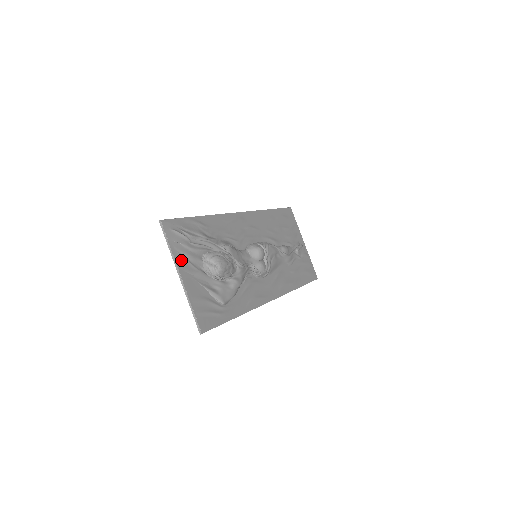
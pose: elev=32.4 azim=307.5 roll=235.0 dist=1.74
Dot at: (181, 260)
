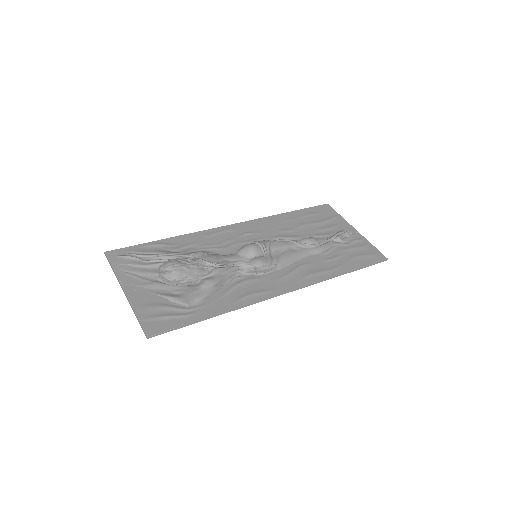
Dot at: (127, 278)
